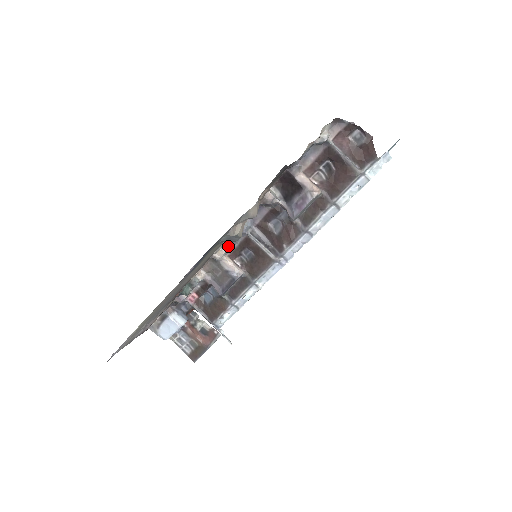
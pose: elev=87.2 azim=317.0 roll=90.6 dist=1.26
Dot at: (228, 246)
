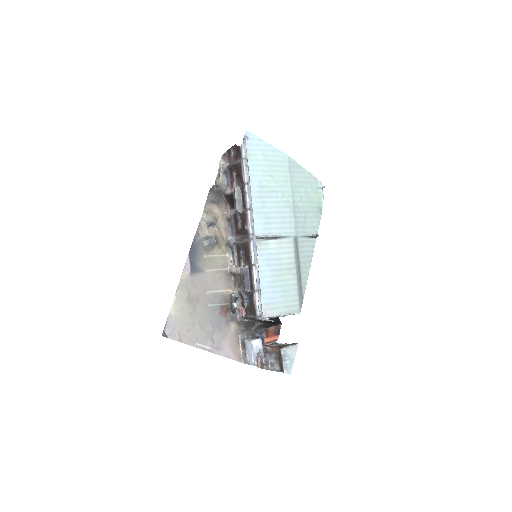
Dot at: (234, 260)
